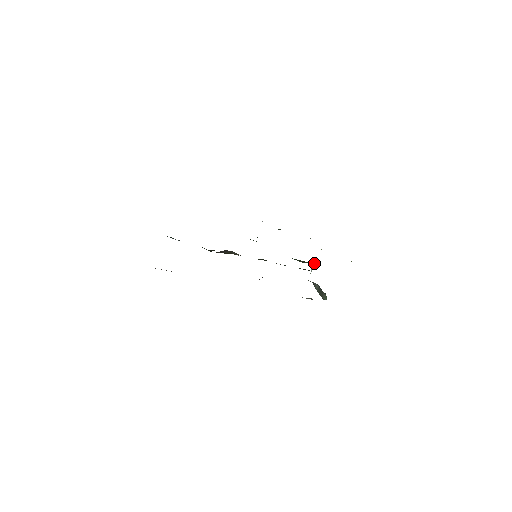
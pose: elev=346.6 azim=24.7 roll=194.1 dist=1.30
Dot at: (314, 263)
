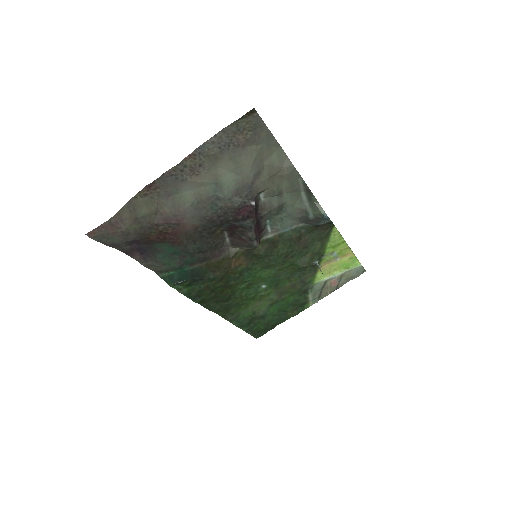
Dot at: (316, 261)
